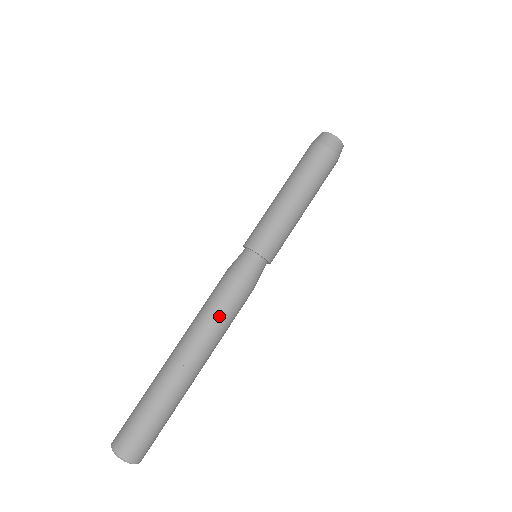
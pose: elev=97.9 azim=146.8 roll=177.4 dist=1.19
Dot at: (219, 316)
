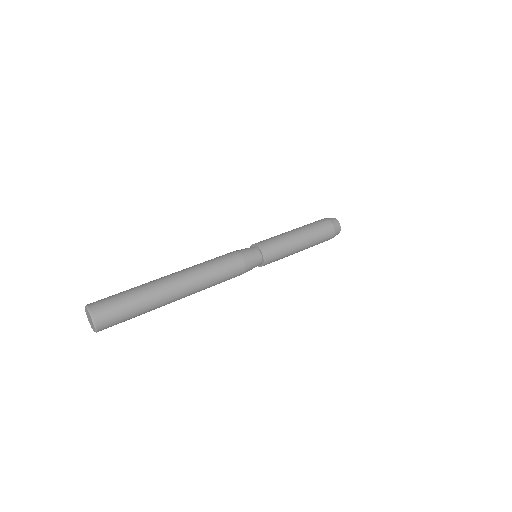
Dot at: (208, 261)
